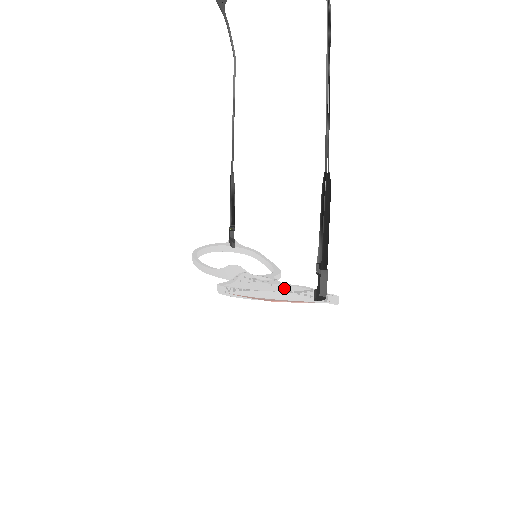
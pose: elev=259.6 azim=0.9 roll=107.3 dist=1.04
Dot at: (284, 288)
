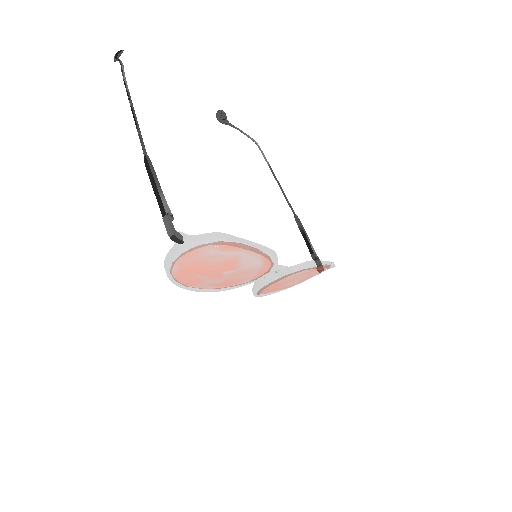
Dot at: (268, 266)
